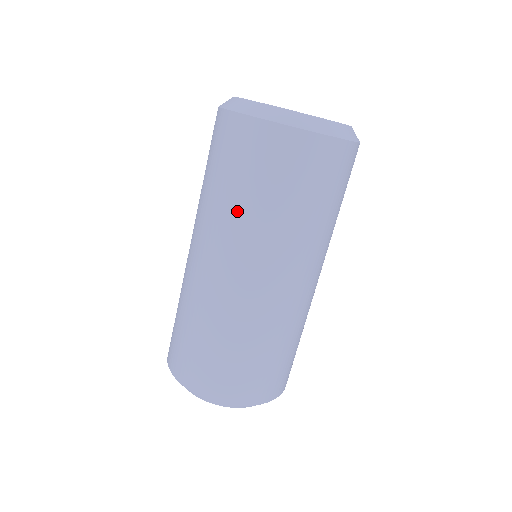
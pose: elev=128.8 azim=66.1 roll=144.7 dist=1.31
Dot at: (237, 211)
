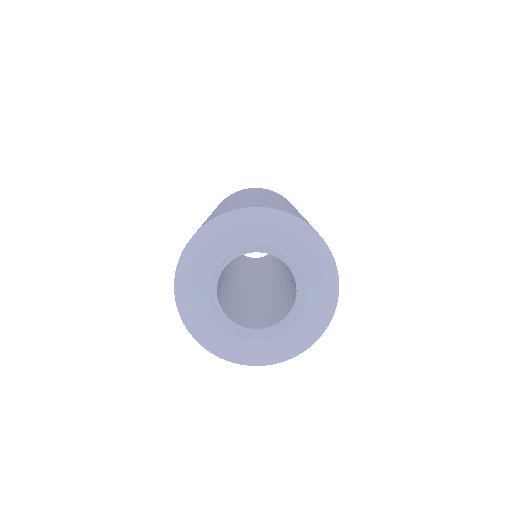
Dot at: occluded
